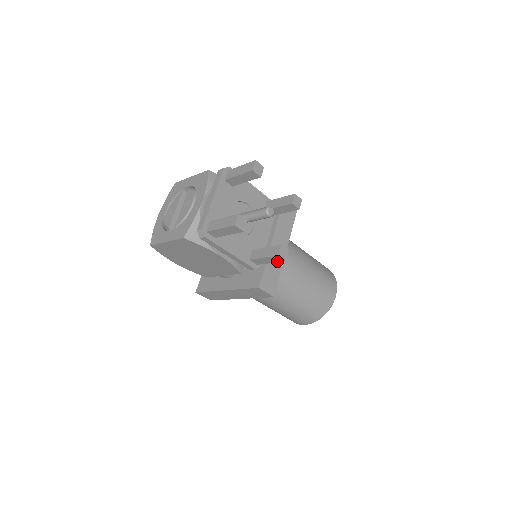
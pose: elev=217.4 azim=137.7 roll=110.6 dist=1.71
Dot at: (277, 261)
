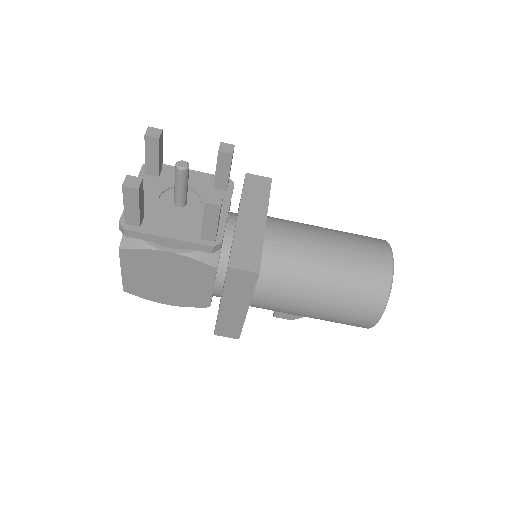
Dot at: (217, 215)
